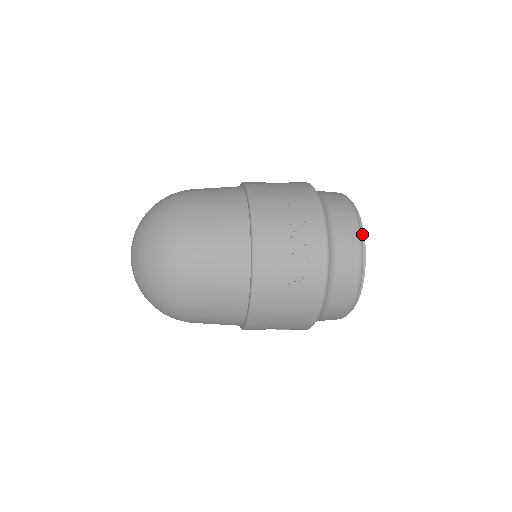
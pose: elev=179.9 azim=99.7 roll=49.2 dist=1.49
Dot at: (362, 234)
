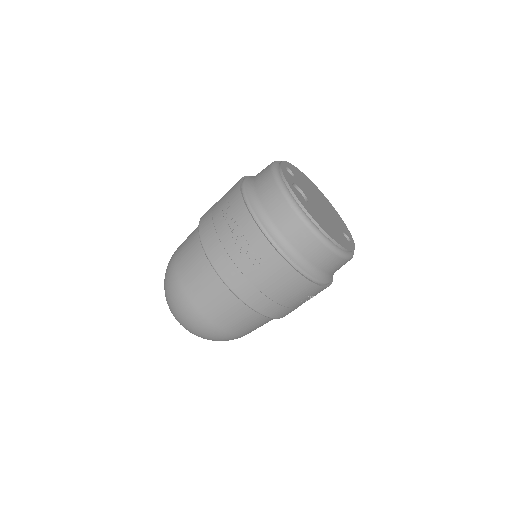
Dot at: (286, 185)
